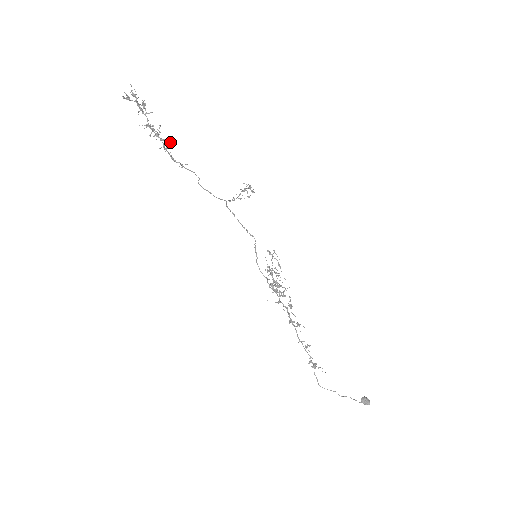
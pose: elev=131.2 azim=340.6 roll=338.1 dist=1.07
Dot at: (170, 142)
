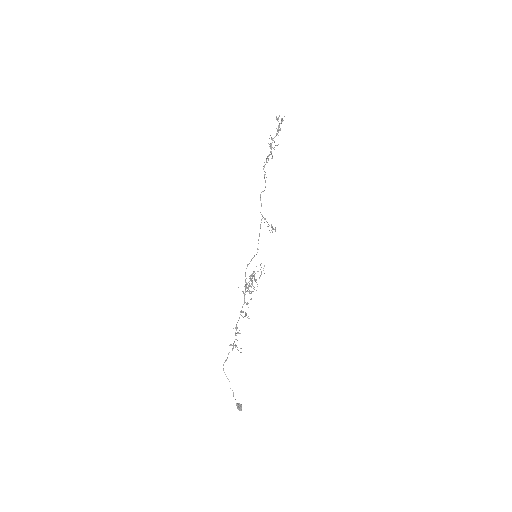
Dot at: (272, 158)
